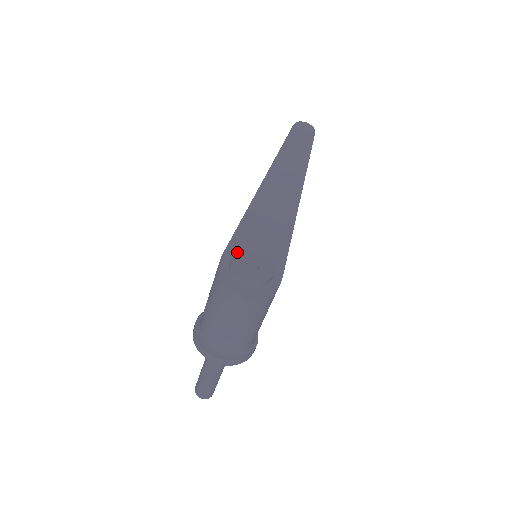
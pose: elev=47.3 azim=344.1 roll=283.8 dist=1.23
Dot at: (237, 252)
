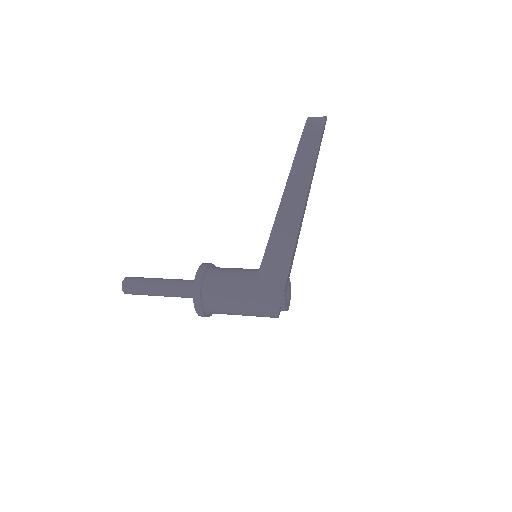
Dot at: (285, 297)
